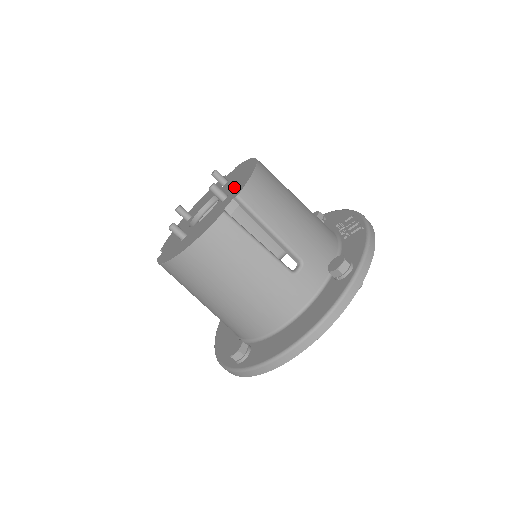
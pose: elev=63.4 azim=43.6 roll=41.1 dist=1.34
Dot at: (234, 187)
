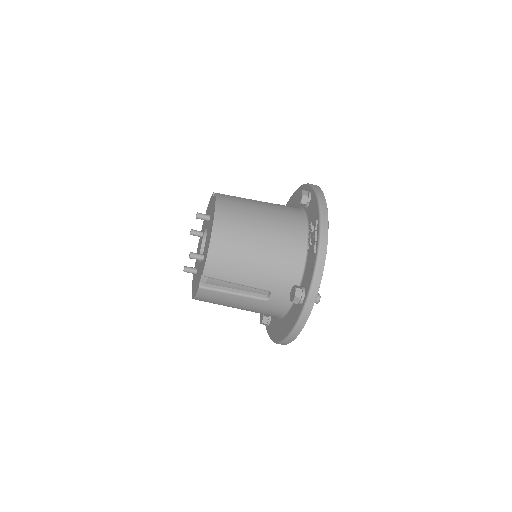
Dot at: (205, 250)
